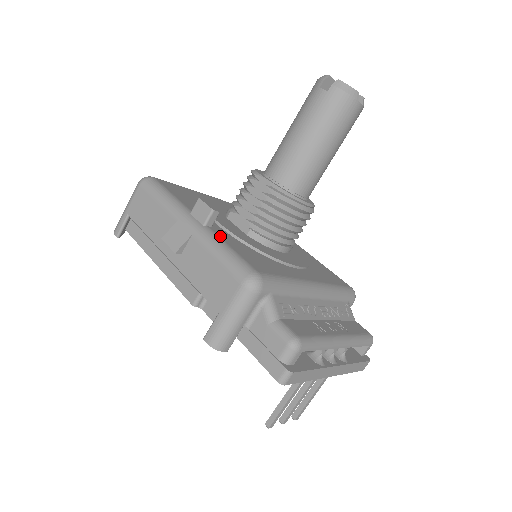
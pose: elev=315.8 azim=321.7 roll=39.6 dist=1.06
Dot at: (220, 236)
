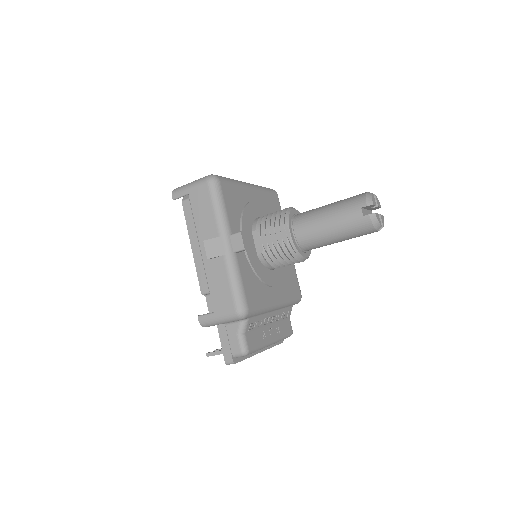
Dot at: (240, 265)
